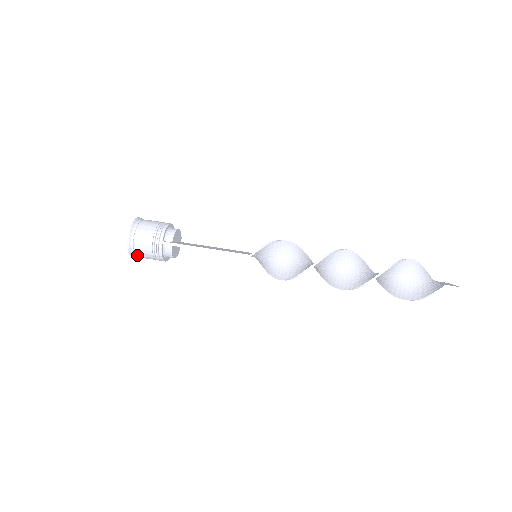
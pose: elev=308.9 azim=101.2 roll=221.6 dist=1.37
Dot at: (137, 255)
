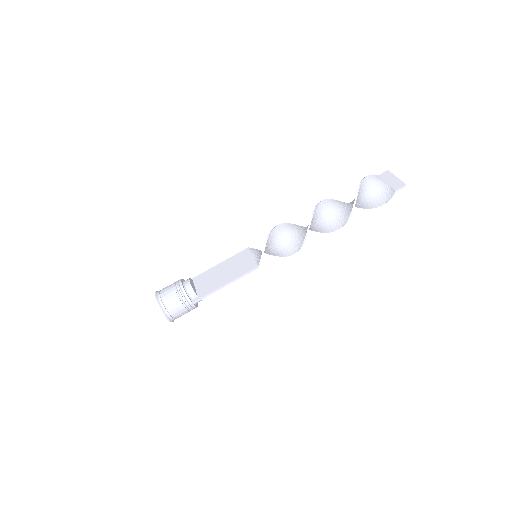
Dot at: occluded
